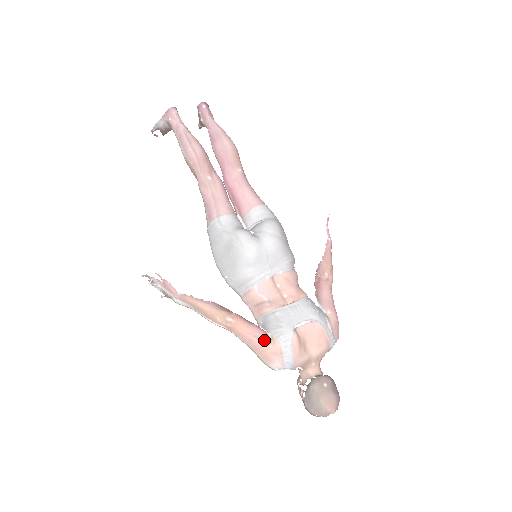
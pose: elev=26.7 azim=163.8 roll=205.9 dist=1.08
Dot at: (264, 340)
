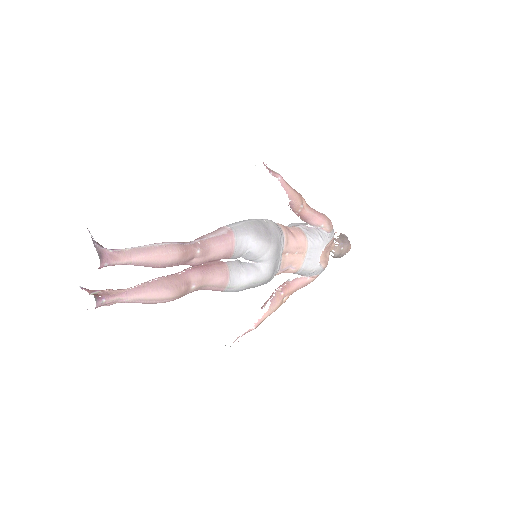
Dot at: (308, 283)
